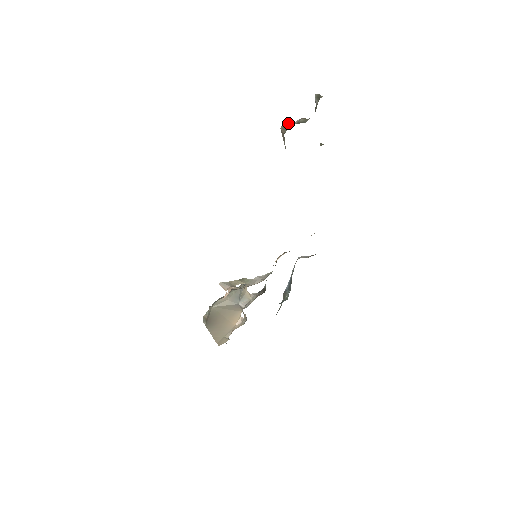
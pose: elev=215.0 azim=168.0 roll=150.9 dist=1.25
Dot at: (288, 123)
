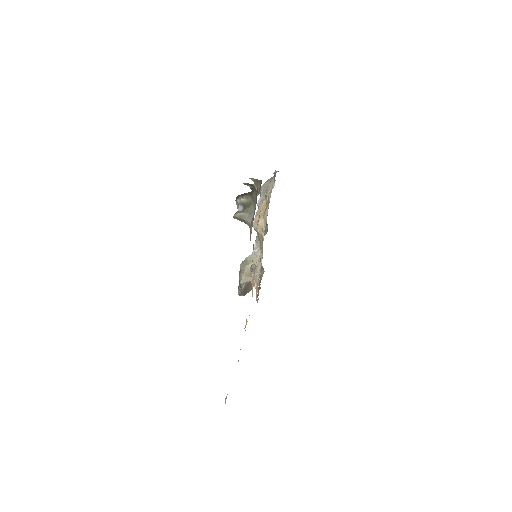
Dot at: (243, 217)
